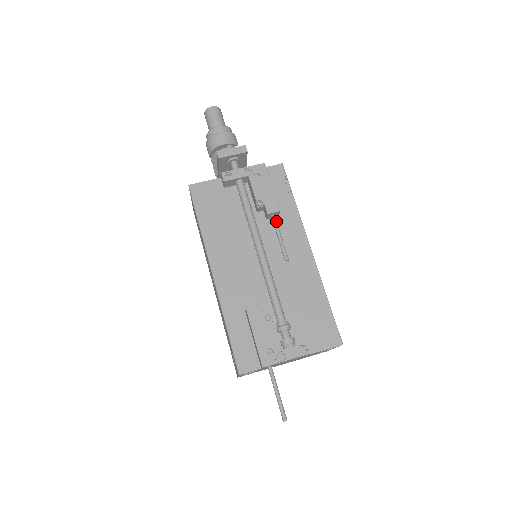
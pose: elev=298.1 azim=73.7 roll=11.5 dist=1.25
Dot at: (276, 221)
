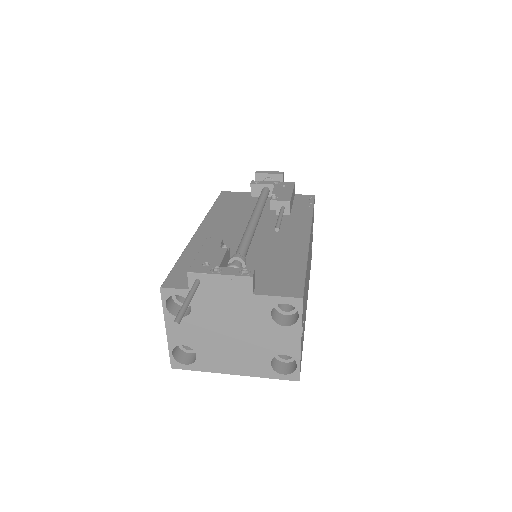
Dot at: (283, 210)
